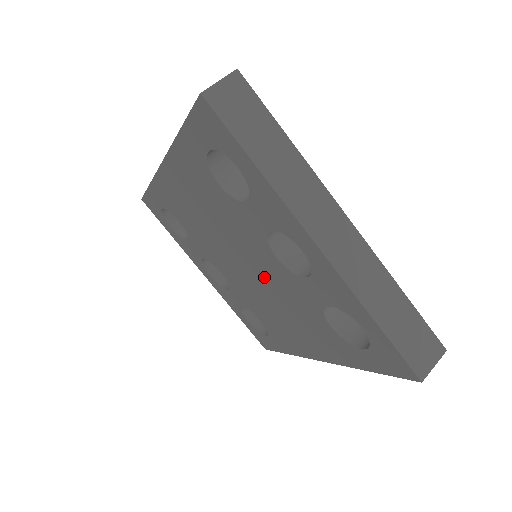
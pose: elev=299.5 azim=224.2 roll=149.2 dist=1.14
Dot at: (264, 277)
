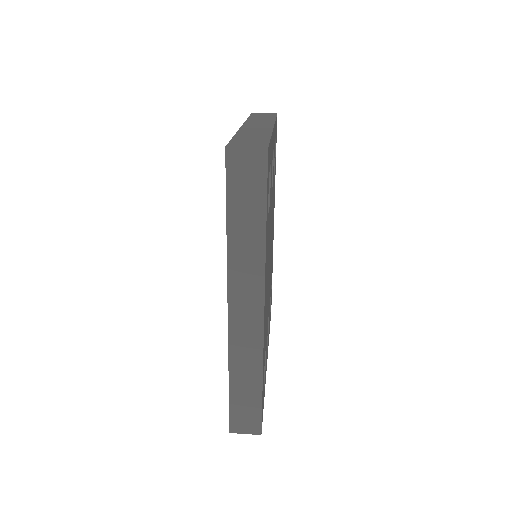
Dot at: occluded
